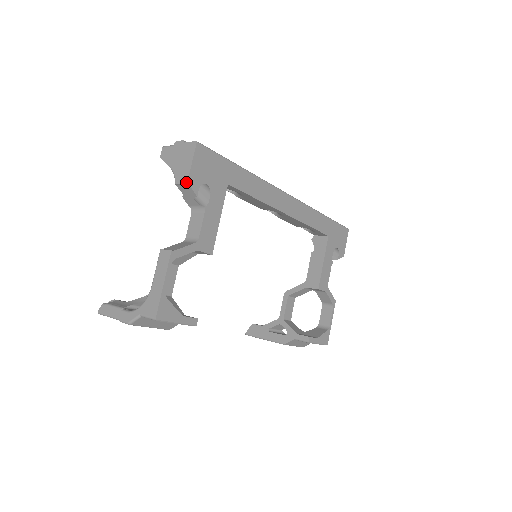
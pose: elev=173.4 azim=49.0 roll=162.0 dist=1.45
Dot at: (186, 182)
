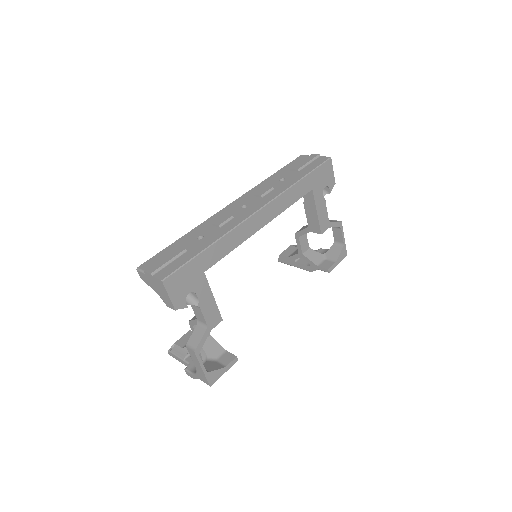
Dot at: occluded
